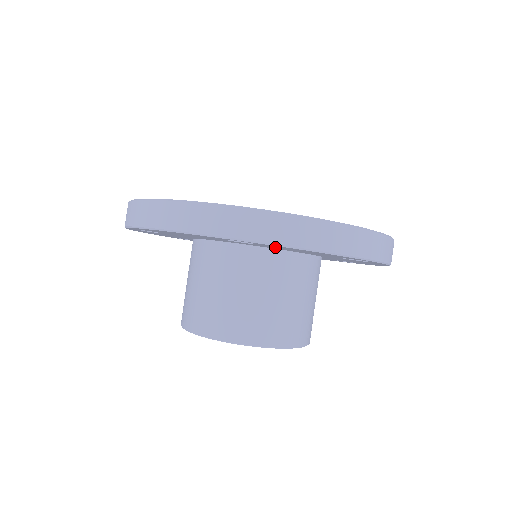
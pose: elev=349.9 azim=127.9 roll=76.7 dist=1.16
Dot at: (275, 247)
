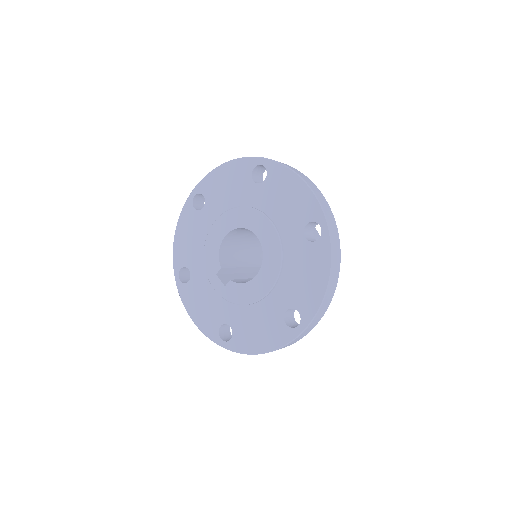
Dot at: occluded
